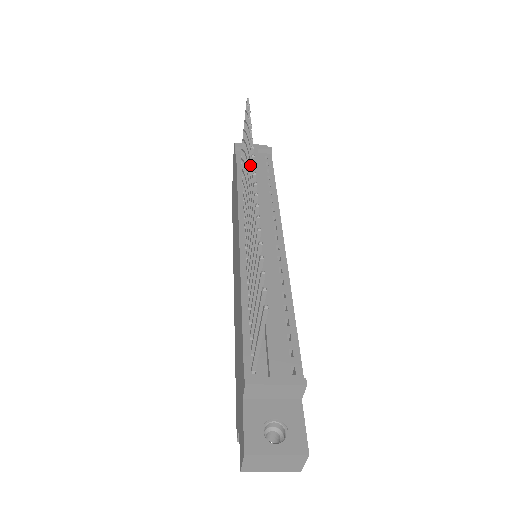
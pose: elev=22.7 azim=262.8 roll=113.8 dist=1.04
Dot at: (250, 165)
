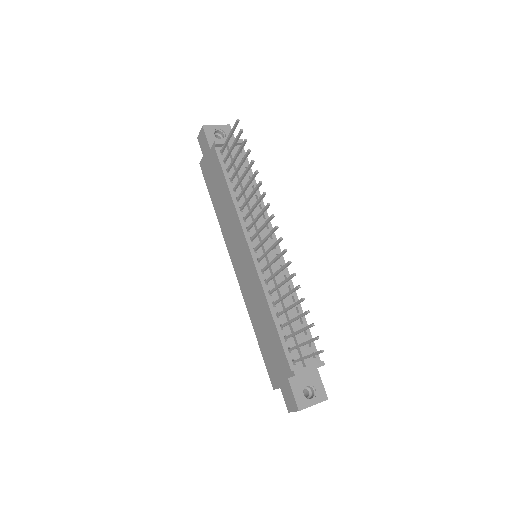
Dot at: (265, 209)
